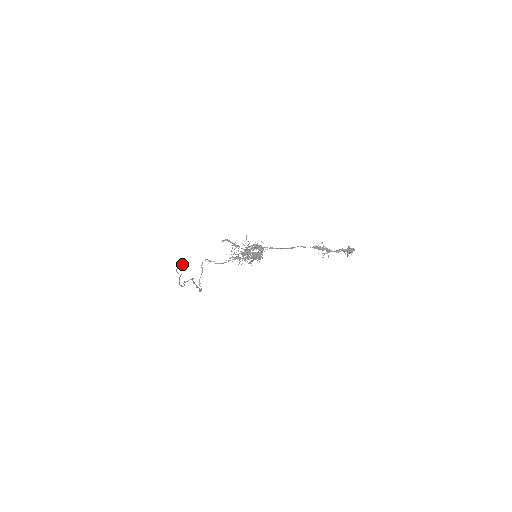
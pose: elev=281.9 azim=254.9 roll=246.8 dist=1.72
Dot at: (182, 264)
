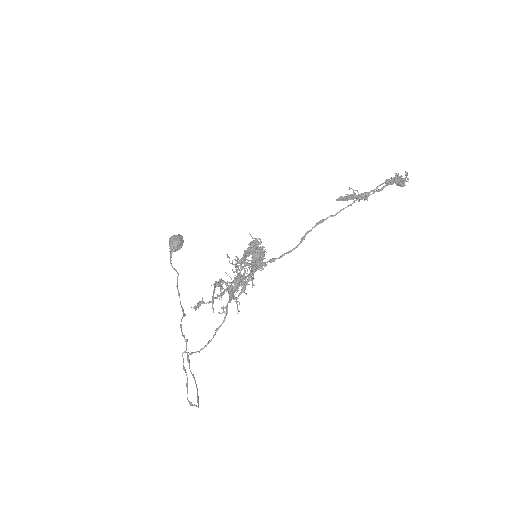
Dot at: (174, 245)
